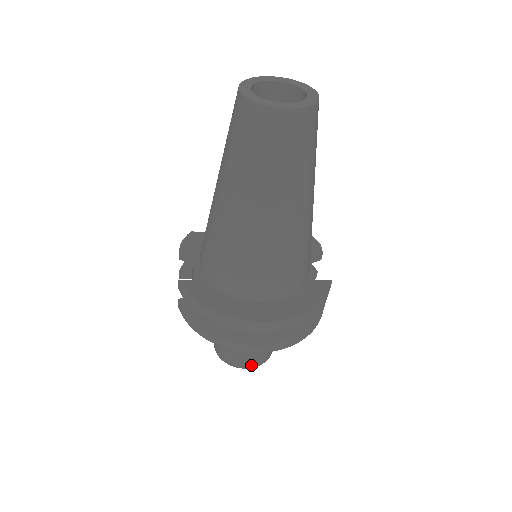
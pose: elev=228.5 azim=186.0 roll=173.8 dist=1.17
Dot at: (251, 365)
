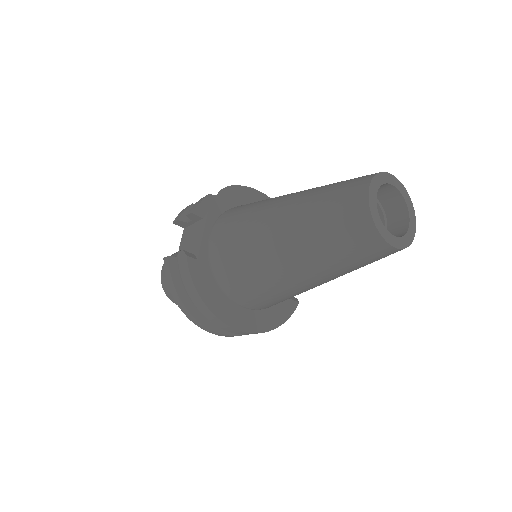
Dot at: occluded
